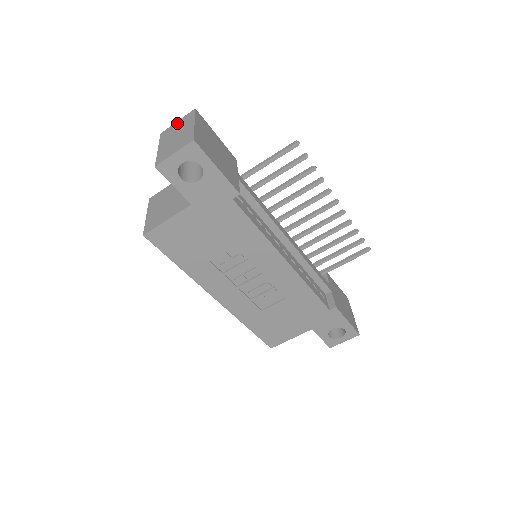
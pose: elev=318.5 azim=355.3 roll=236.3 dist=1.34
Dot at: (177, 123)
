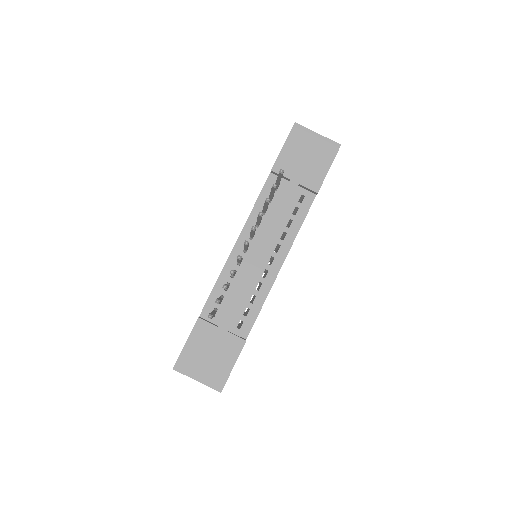
Dot at: occluded
